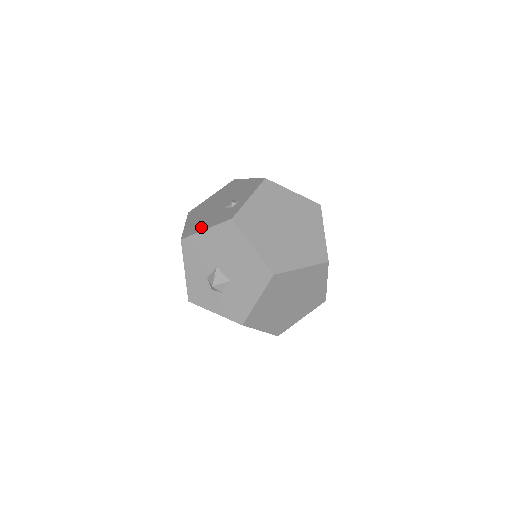
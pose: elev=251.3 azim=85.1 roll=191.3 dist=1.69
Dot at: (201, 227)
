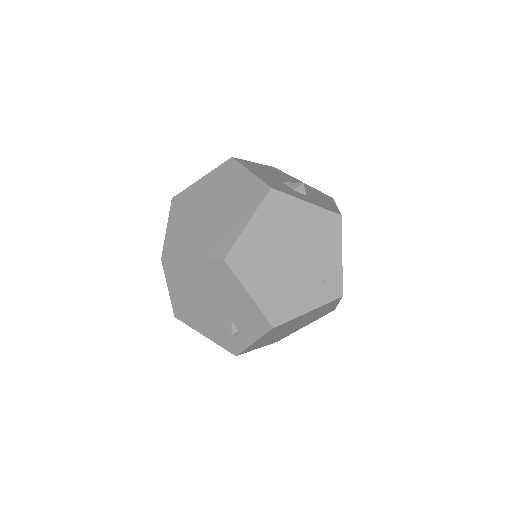
Dot at: (197, 326)
